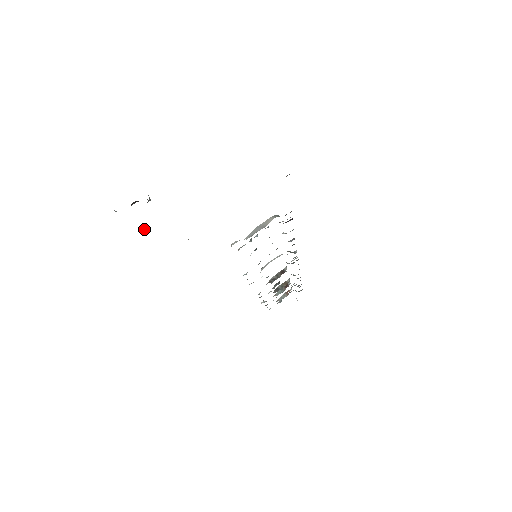
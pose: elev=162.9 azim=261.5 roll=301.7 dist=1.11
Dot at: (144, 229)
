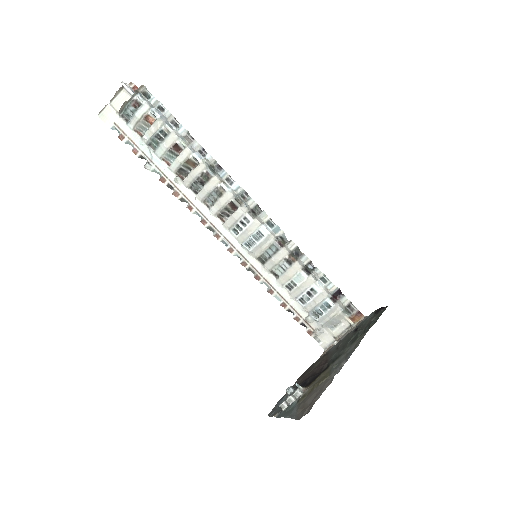
Dot at: (292, 388)
